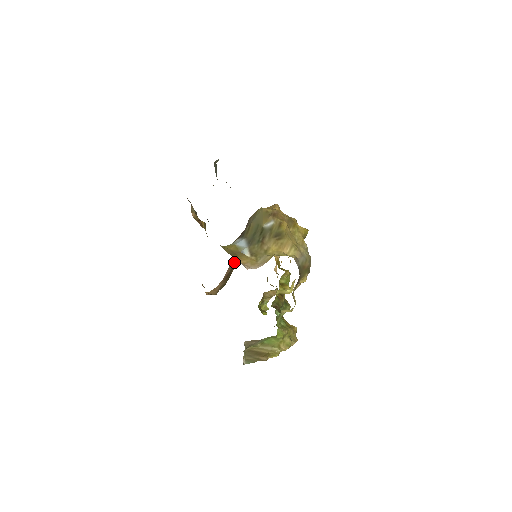
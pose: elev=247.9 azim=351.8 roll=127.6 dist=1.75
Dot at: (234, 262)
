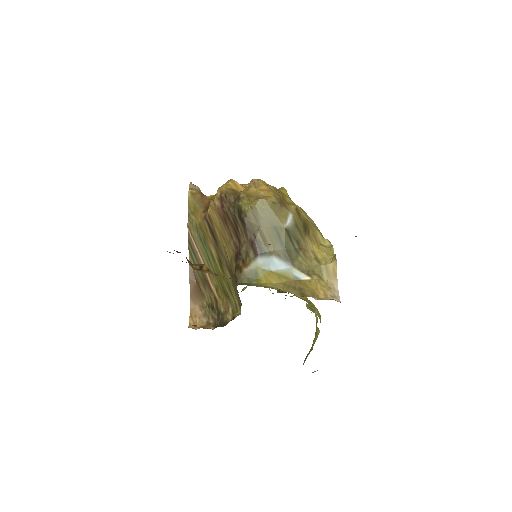
Dot at: occluded
